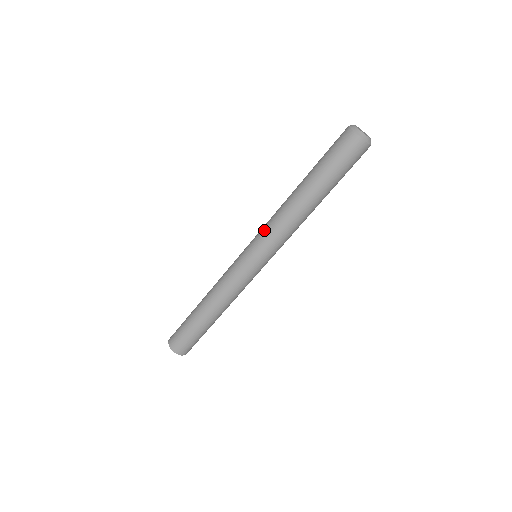
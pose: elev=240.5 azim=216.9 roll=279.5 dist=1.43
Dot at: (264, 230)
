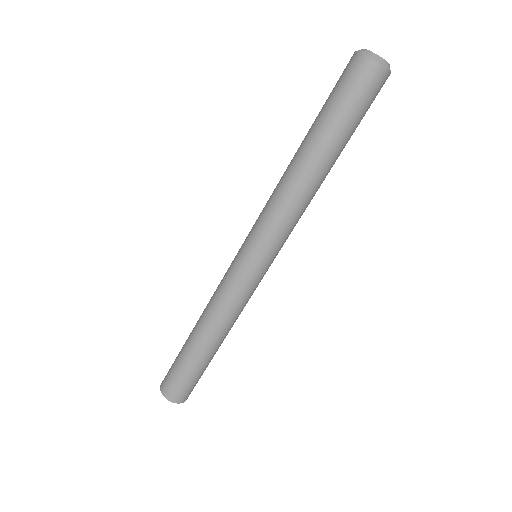
Dot at: (268, 225)
